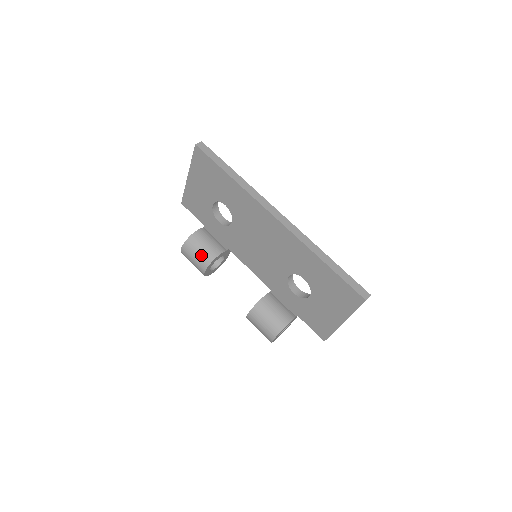
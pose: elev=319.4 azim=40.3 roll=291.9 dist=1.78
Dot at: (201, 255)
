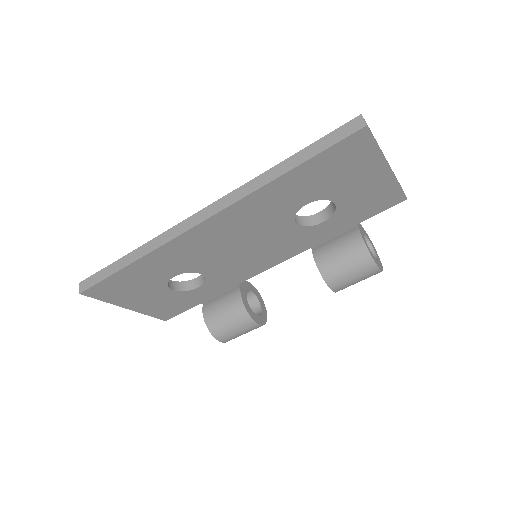
Dot at: (235, 323)
